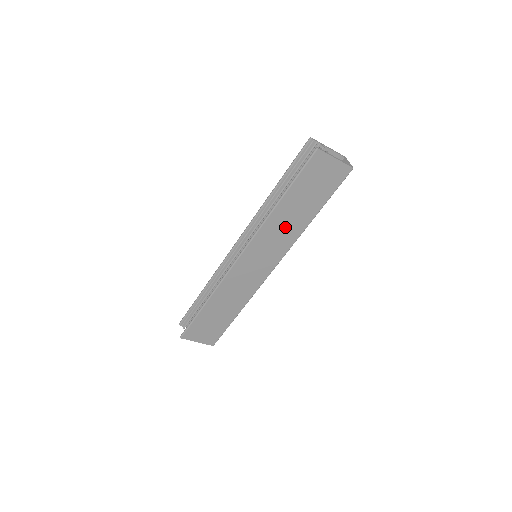
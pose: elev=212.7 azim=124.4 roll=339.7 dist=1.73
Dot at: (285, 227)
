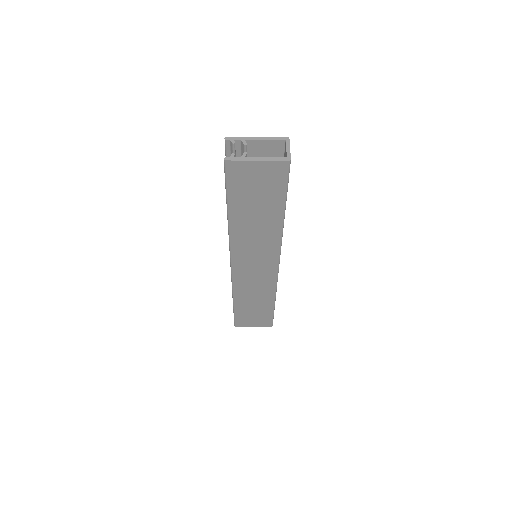
Dot at: (257, 234)
